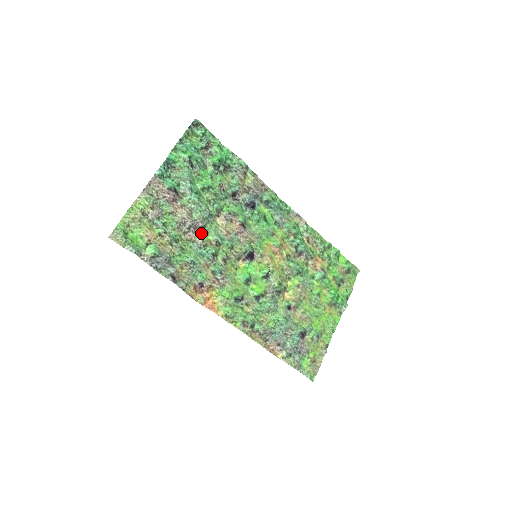
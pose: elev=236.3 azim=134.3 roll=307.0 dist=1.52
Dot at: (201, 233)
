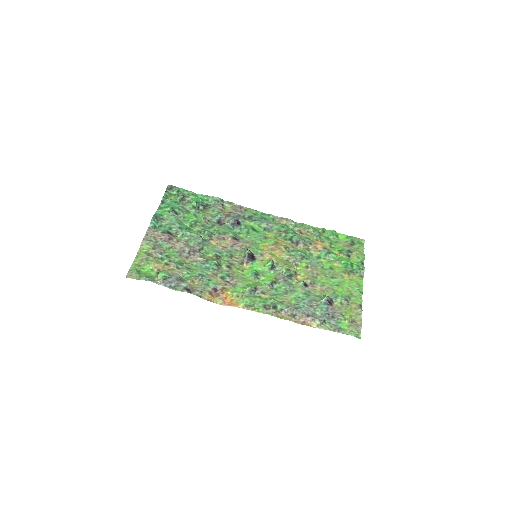
Dot at: (201, 254)
